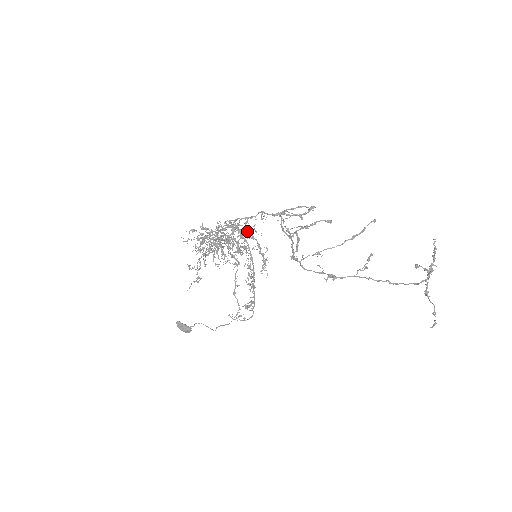
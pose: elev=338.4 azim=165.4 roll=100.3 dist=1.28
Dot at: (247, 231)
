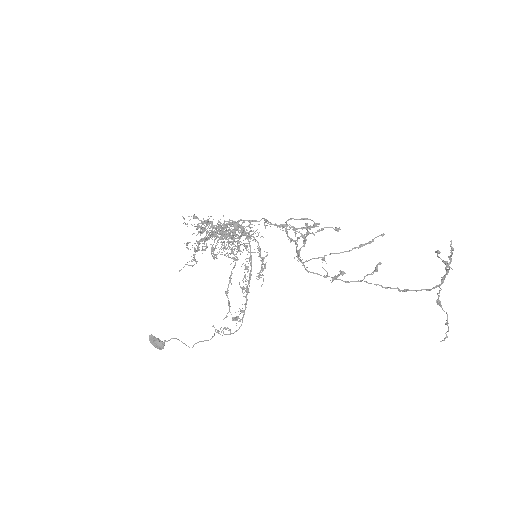
Dot at: (249, 232)
